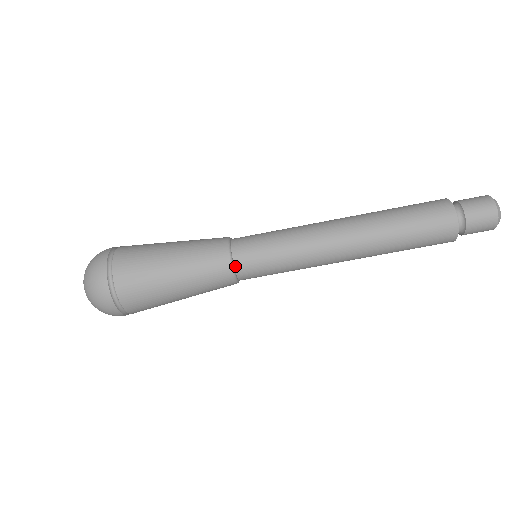
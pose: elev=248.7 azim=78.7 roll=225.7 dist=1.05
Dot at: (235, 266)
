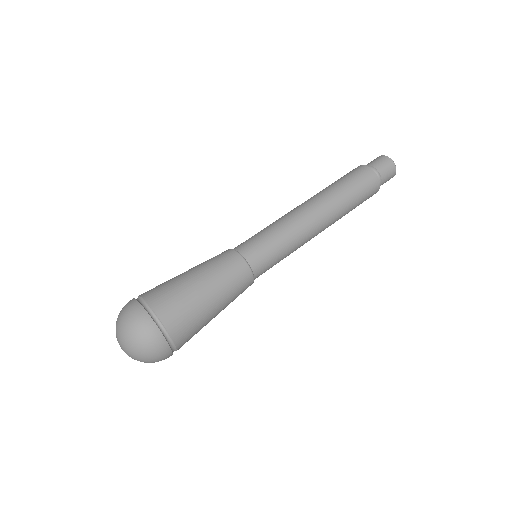
Dot at: (242, 255)
